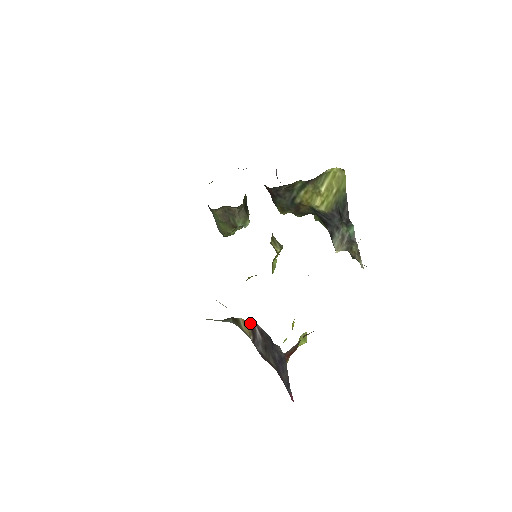
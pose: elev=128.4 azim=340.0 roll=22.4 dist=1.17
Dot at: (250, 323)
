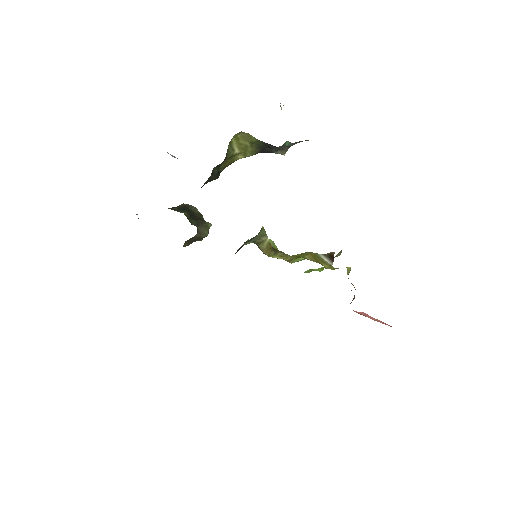
Dot at: occluded
